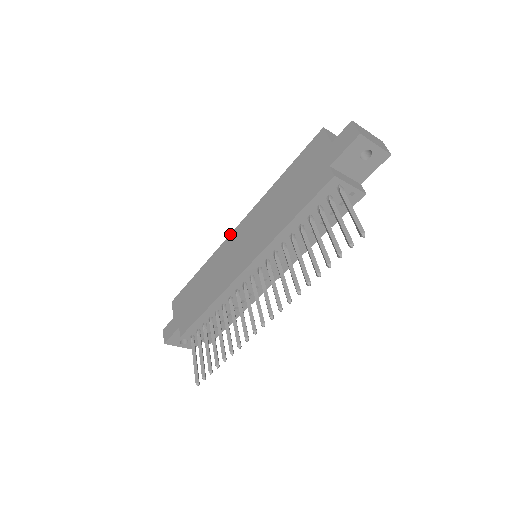
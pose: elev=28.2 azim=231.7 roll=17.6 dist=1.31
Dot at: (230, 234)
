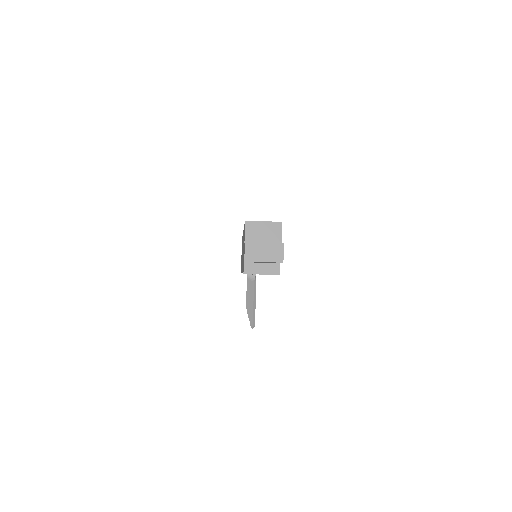
Dot at: occluded
